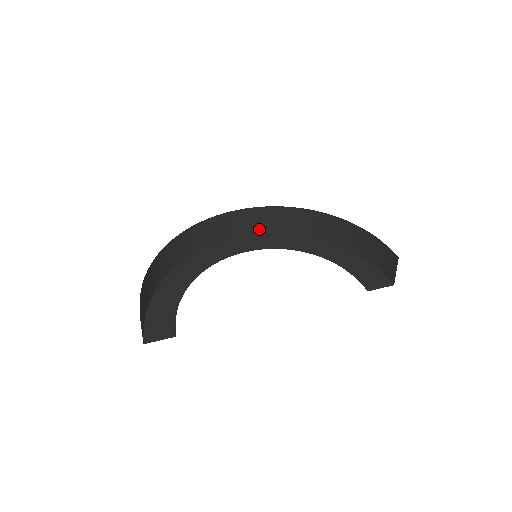
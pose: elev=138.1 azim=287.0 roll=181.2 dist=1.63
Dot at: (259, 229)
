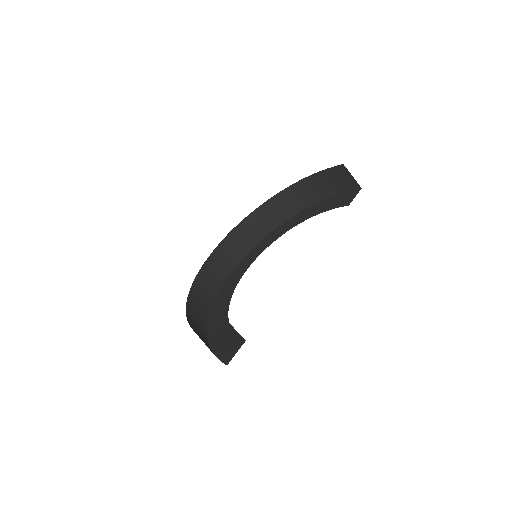
Dot at: (246, 249)
